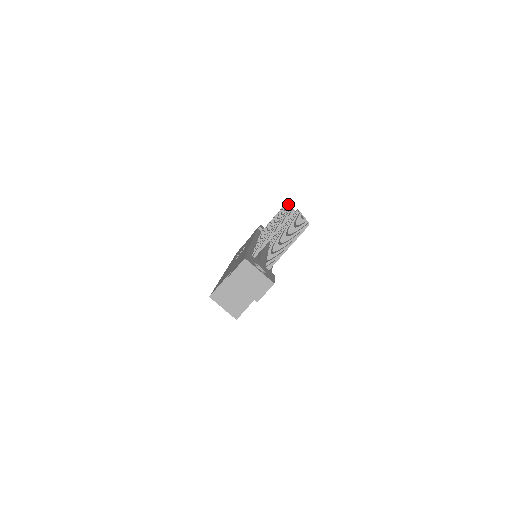
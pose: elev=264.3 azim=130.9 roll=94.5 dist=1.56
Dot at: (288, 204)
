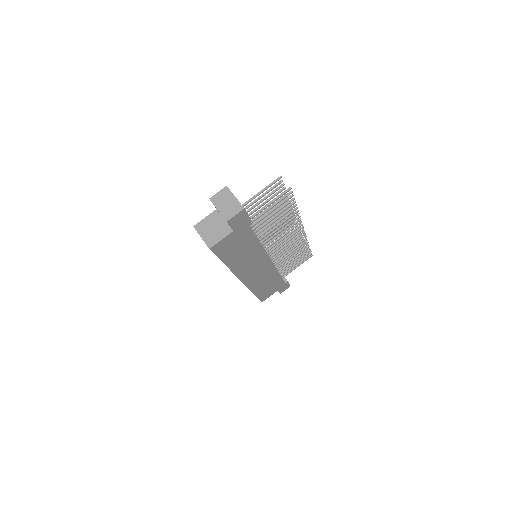
Dot at: (297, 226)
